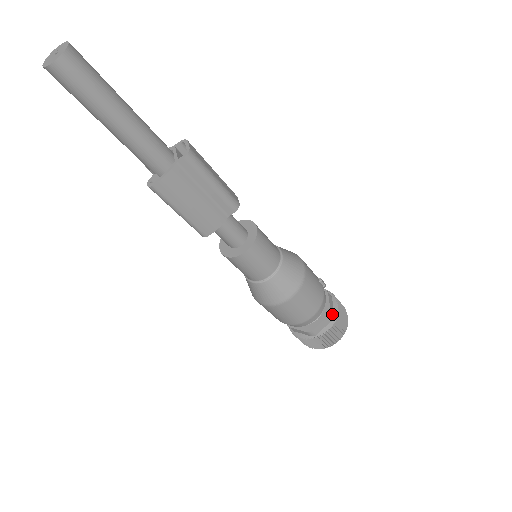
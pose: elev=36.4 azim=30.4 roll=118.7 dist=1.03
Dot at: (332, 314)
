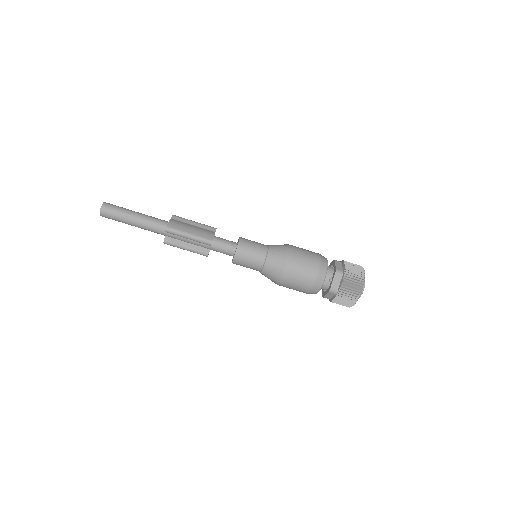
Dot at: (338, 261)
